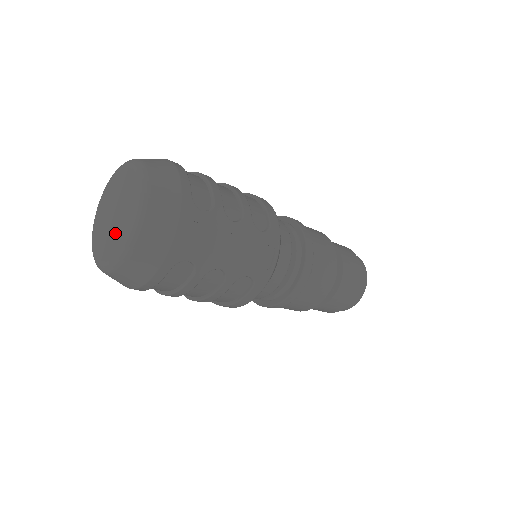
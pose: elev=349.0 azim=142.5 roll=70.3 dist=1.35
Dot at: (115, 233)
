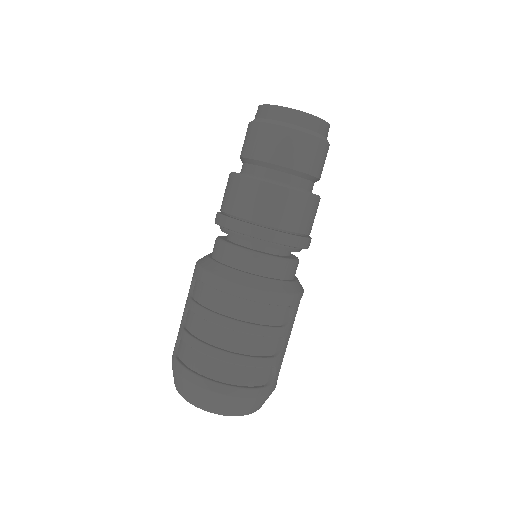
Dot at: occluded
